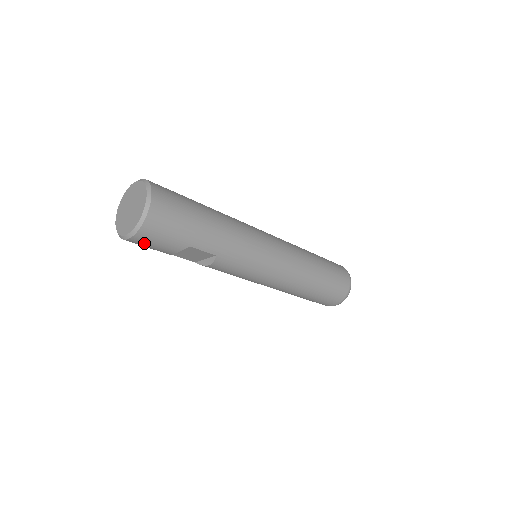
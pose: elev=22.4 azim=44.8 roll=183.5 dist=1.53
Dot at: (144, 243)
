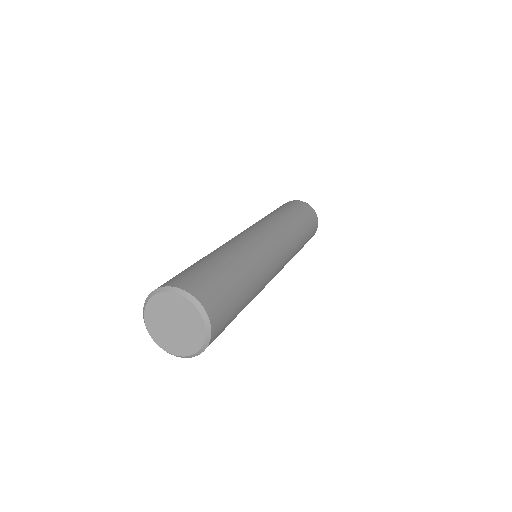
Dot at: occluded
